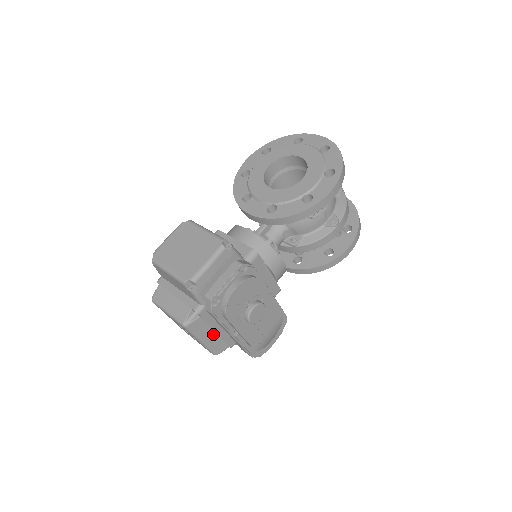
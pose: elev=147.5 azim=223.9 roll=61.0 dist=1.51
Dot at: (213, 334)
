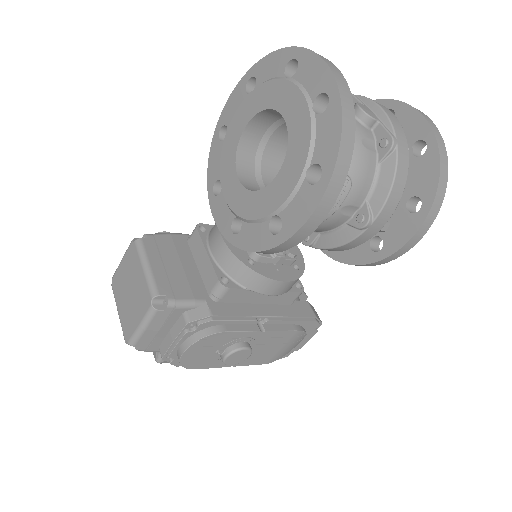
Dot at: occluded
